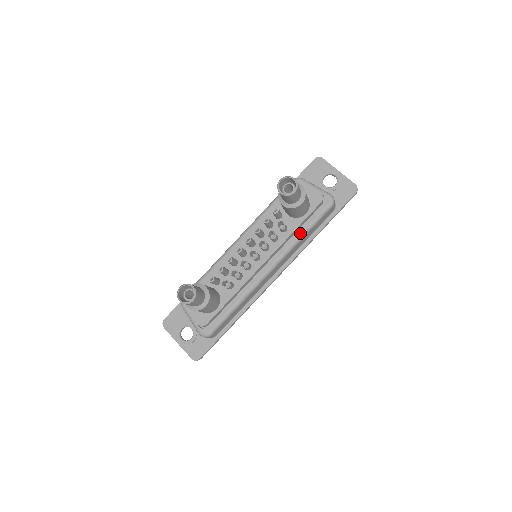
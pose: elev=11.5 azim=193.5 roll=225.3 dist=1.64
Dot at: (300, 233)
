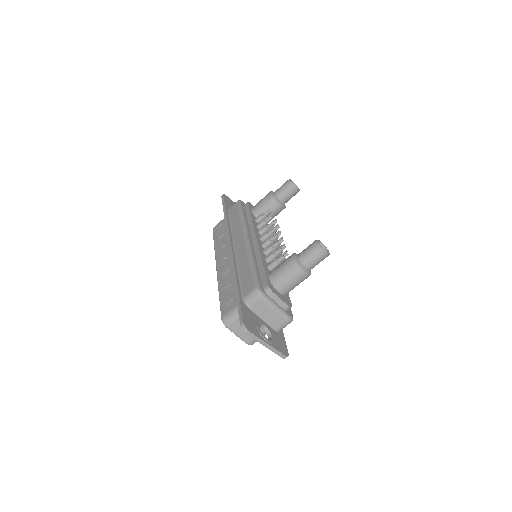
Dot at: occluded
